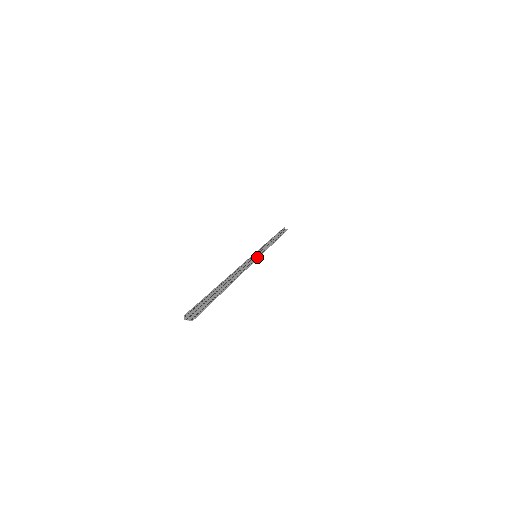
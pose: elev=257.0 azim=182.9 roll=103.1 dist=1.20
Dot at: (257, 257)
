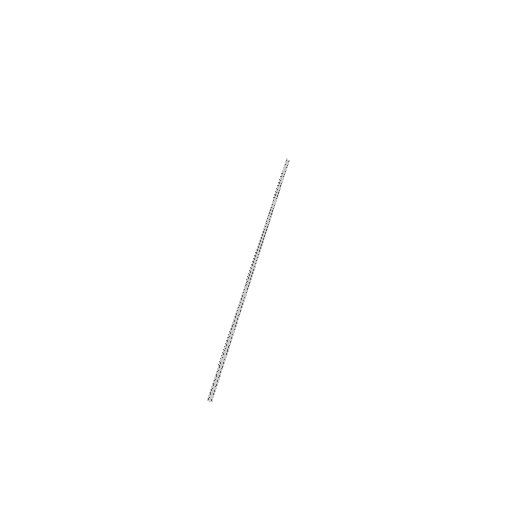
Dot at: (257, 259)
